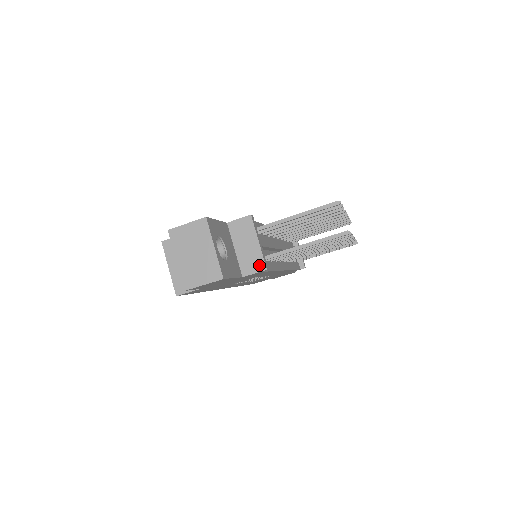
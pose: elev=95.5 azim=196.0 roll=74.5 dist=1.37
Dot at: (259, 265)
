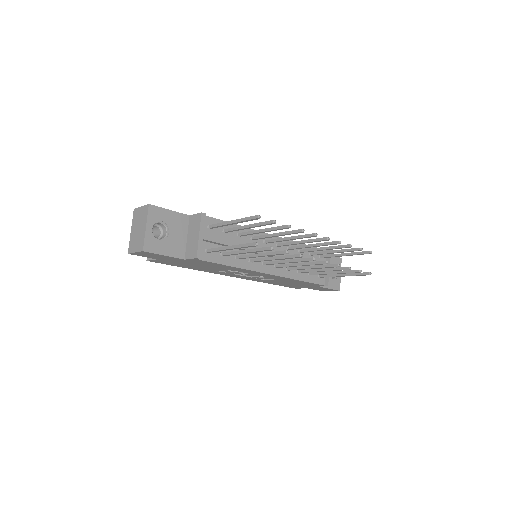
Dot at: (194, 253)
